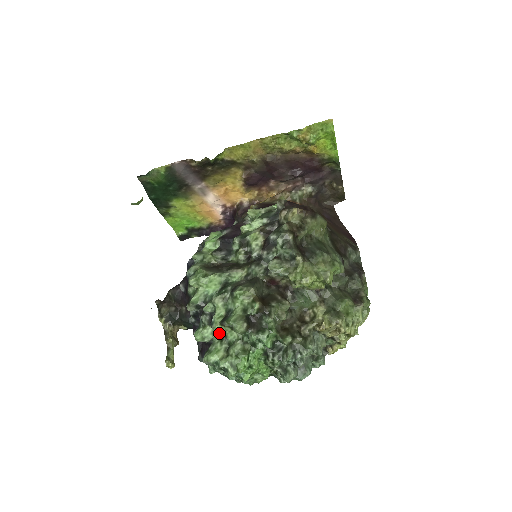
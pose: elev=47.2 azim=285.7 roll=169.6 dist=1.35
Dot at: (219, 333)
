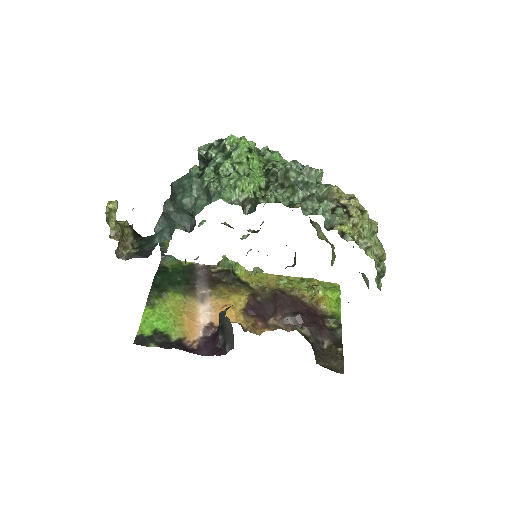
Dot at: occluded
